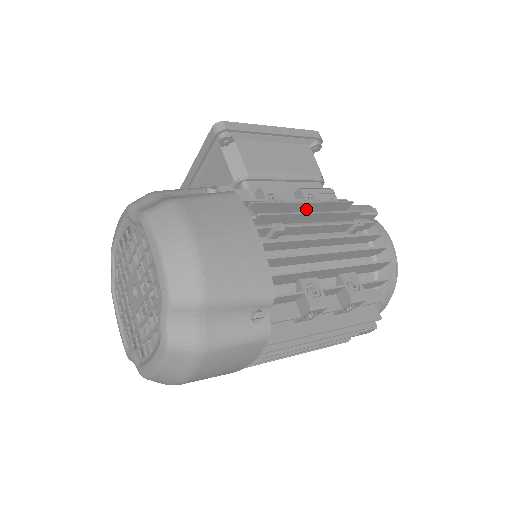
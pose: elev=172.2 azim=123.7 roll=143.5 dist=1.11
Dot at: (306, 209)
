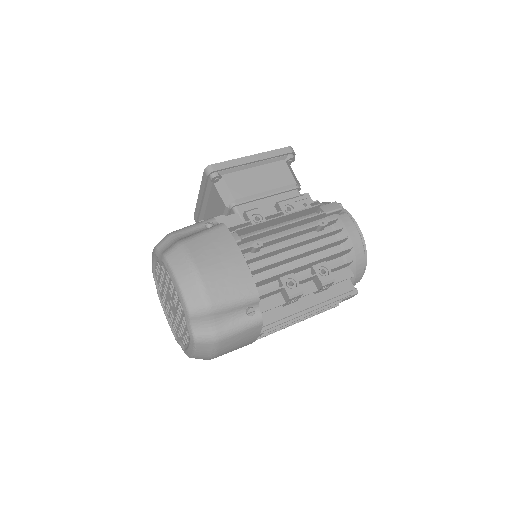
Dot at: (282, 220)
